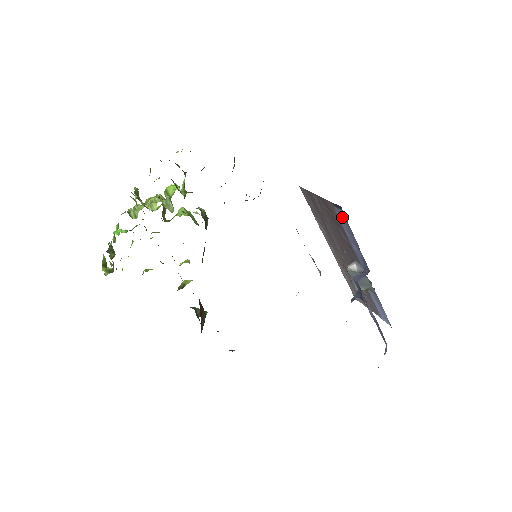
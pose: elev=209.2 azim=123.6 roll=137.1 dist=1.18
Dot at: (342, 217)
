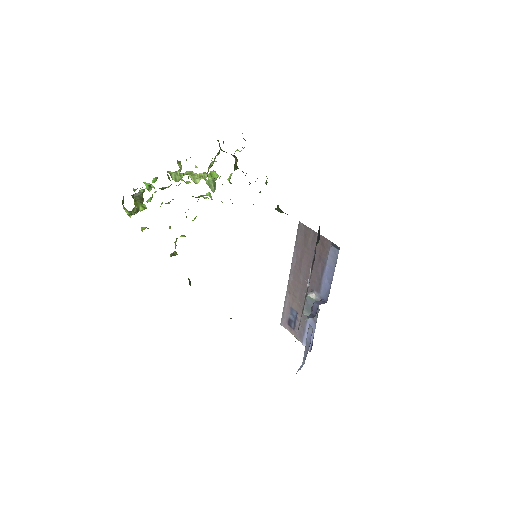
Dot at: (334, 255)
